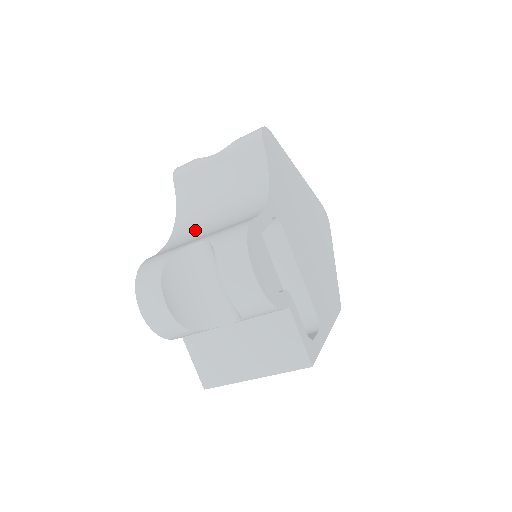
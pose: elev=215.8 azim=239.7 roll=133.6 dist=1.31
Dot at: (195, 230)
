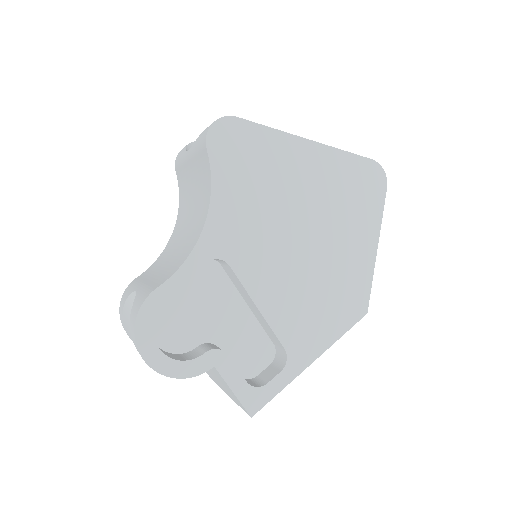
Dot at: (171, 248)
